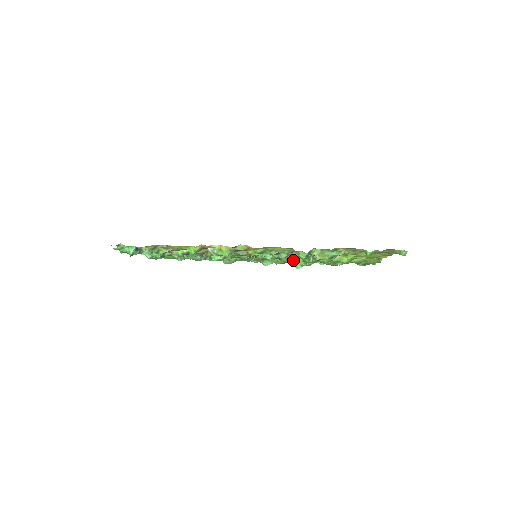
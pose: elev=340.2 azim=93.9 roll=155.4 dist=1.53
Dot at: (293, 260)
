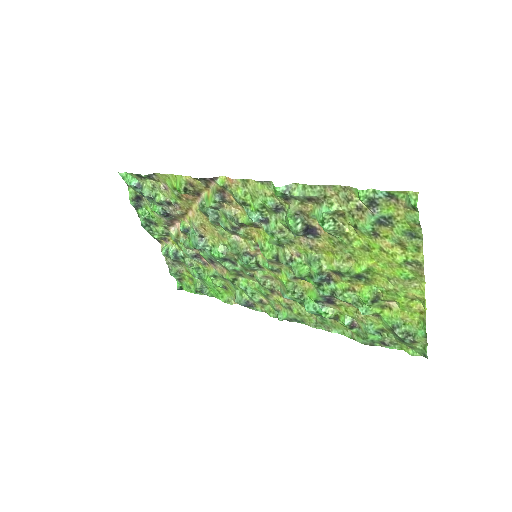
Dot at: (294, 267)
